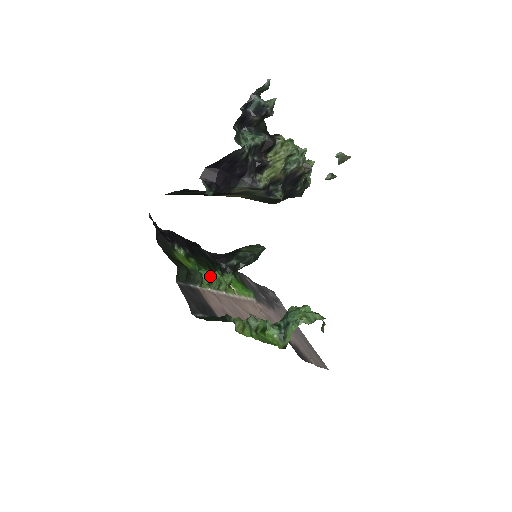
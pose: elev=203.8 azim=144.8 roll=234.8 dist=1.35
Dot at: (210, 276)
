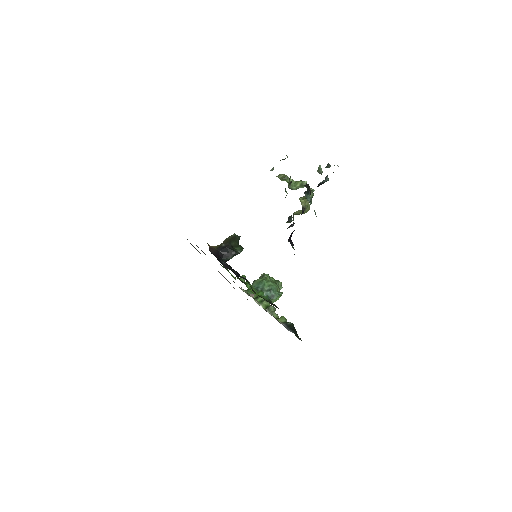
Dot at: occluded
